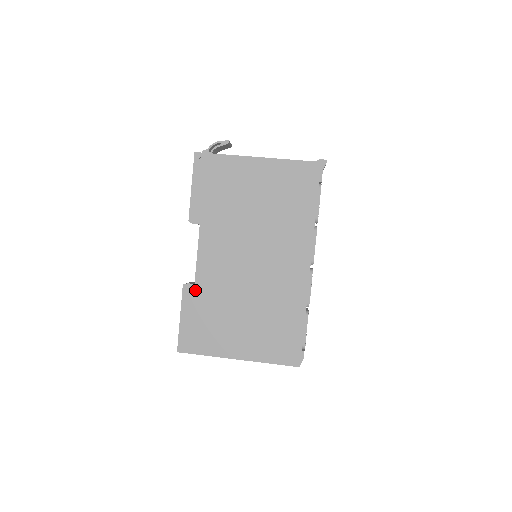
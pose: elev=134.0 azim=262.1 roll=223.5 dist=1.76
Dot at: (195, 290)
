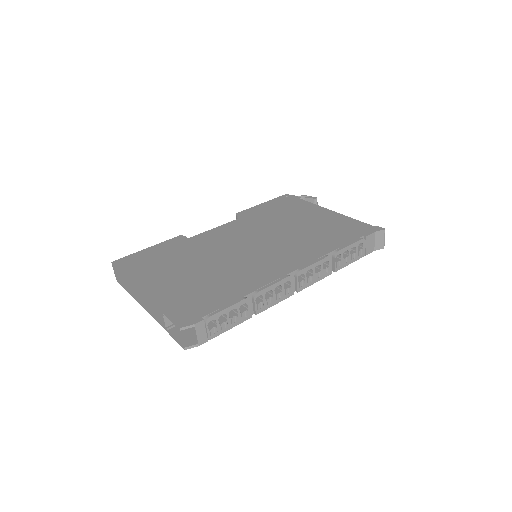
Dot at: (184, 241)
